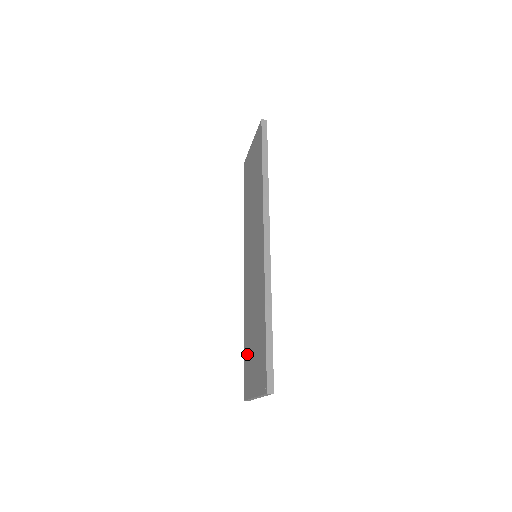
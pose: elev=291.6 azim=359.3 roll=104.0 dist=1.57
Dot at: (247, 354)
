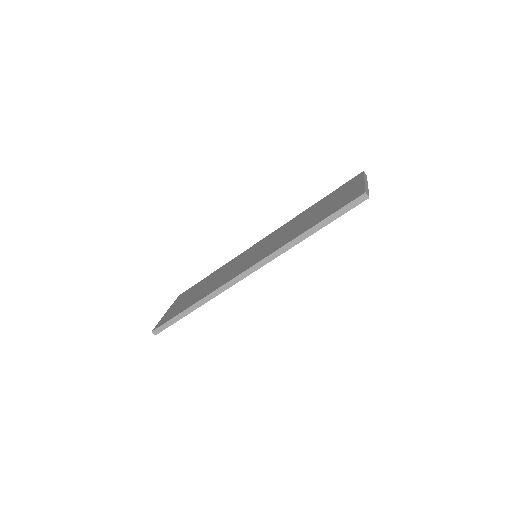
Dot at: (199, 284)
